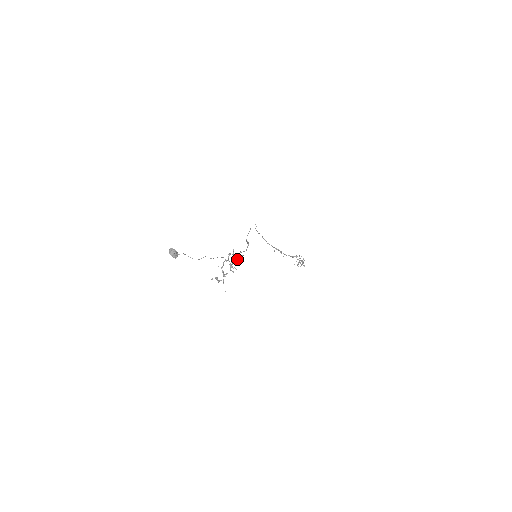
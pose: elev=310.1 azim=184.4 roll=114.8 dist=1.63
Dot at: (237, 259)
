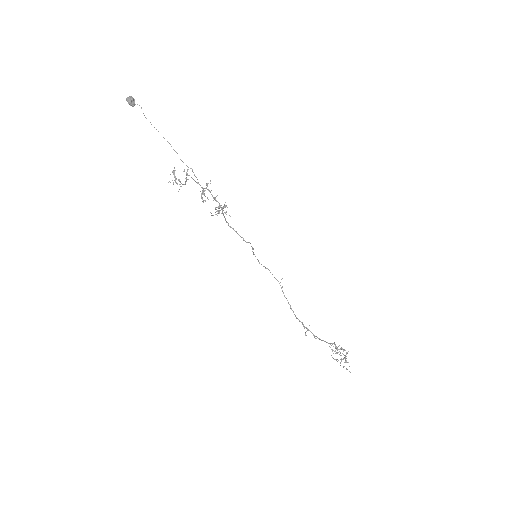
Dot at: occluded
